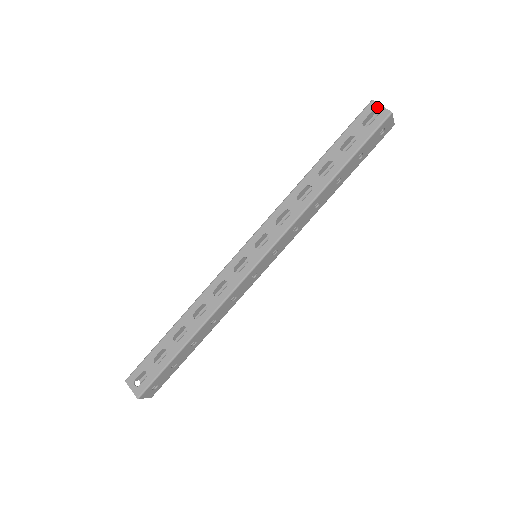
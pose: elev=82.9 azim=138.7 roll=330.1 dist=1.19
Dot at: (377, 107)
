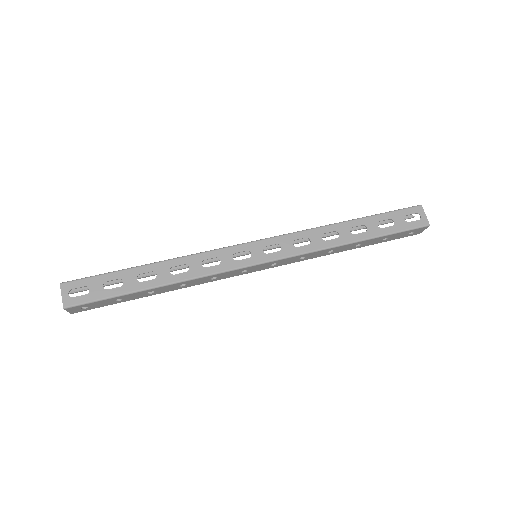
Dot at: (422, 213)
